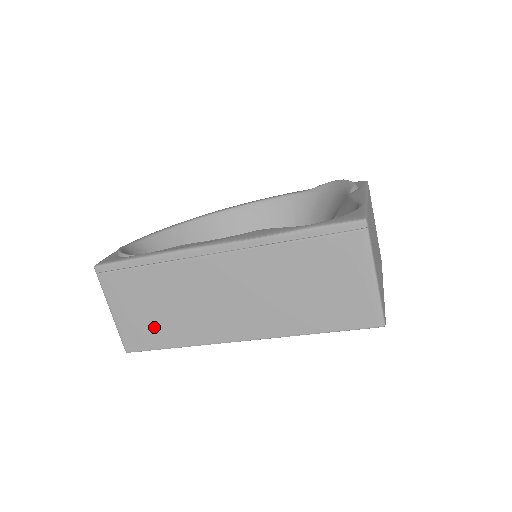
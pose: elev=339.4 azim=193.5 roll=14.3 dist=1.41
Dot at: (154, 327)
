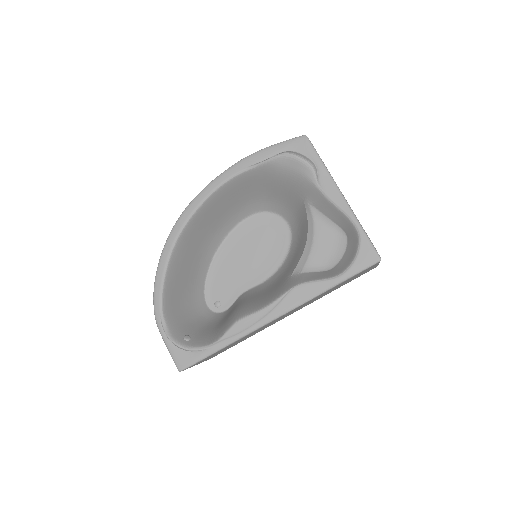
Dot at: occluded
